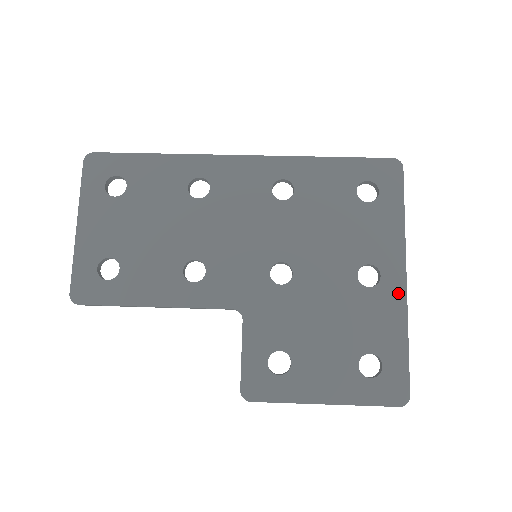
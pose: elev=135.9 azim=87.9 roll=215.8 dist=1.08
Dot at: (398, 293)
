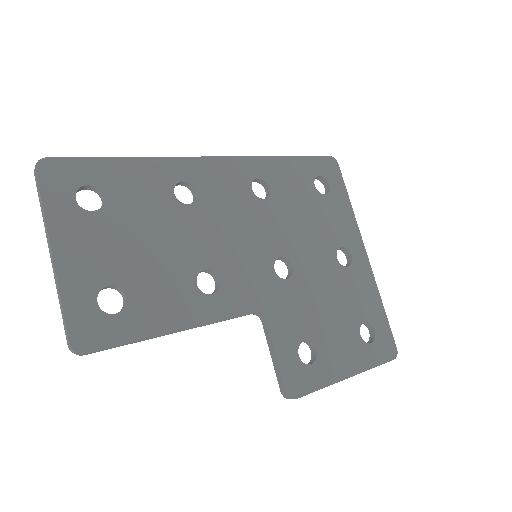
Dot at: (366, 267)
